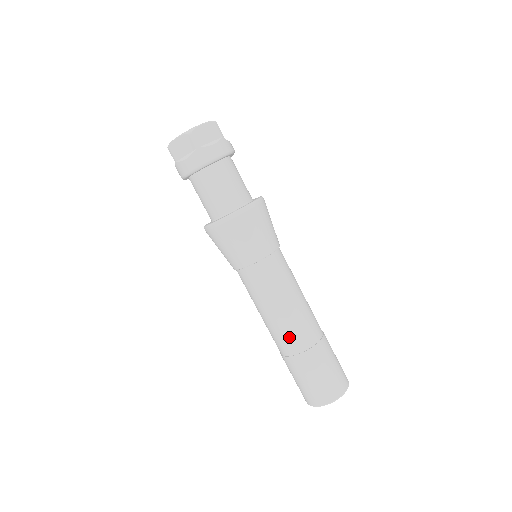
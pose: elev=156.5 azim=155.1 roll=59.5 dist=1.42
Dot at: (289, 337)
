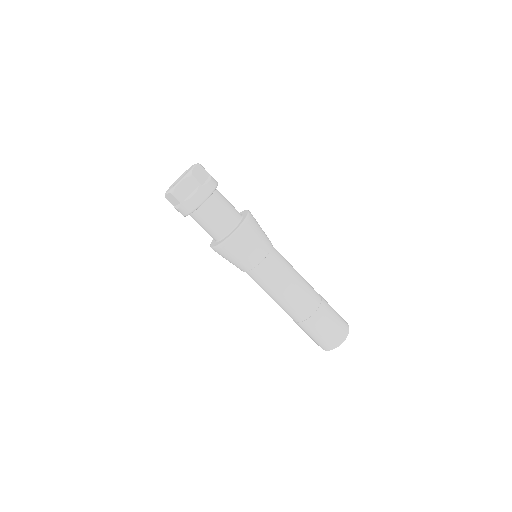
Dot at: (290, 312)
